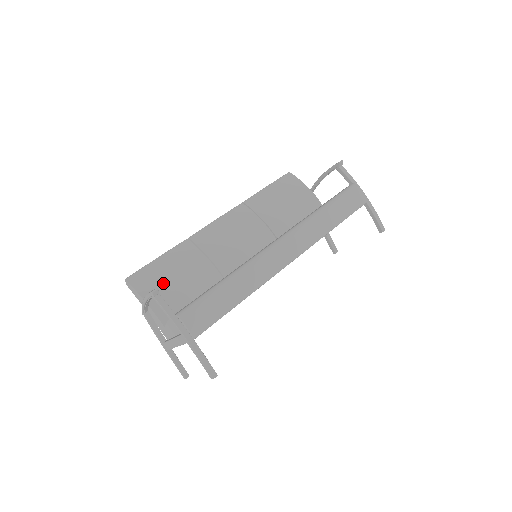
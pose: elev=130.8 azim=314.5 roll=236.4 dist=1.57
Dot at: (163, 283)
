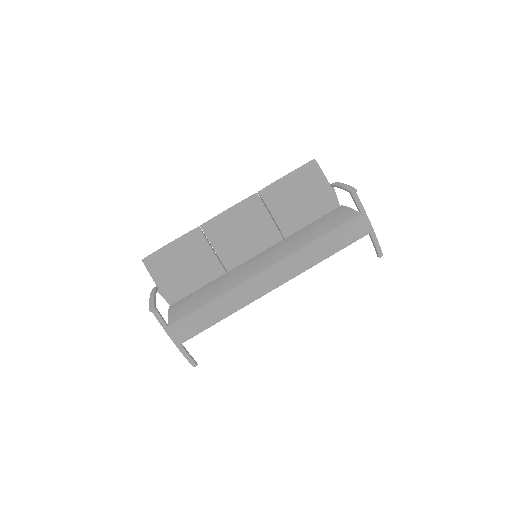
Dot at: (172, 270)
